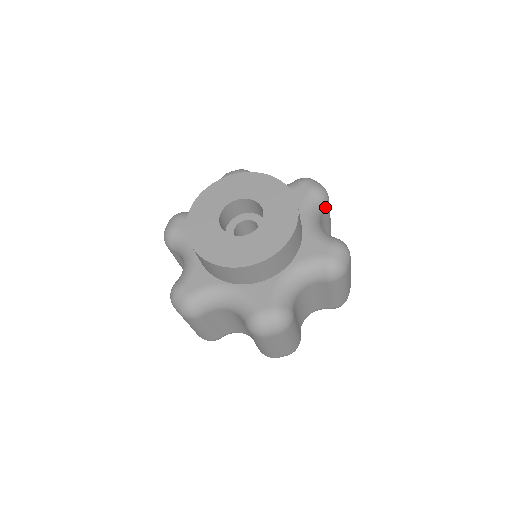
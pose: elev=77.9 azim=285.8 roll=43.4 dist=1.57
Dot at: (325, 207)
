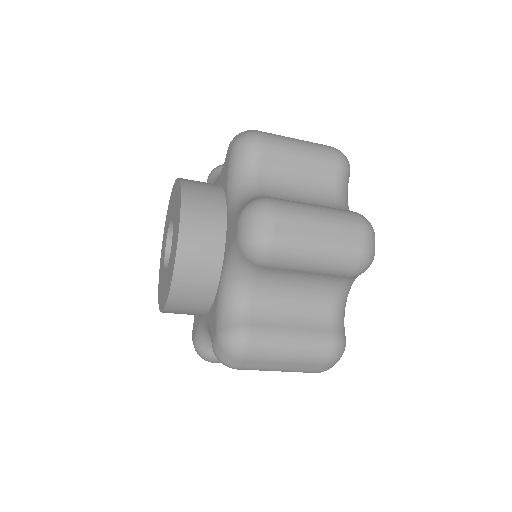
Dot at: (260, 157)
